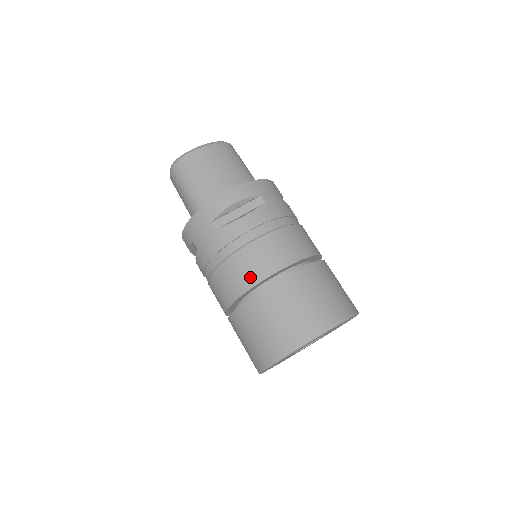
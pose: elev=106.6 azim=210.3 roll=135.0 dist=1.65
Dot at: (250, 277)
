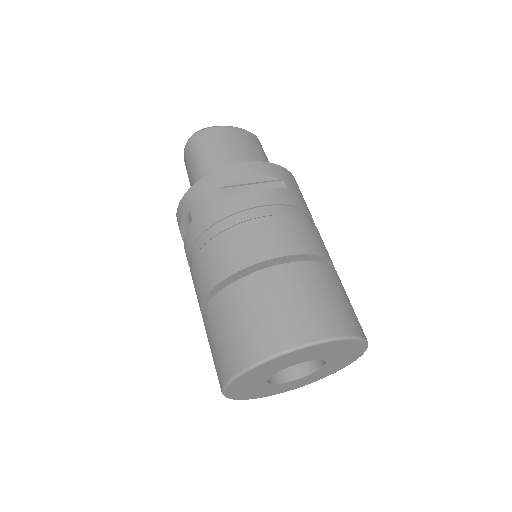
Dot at: (249, 254)
